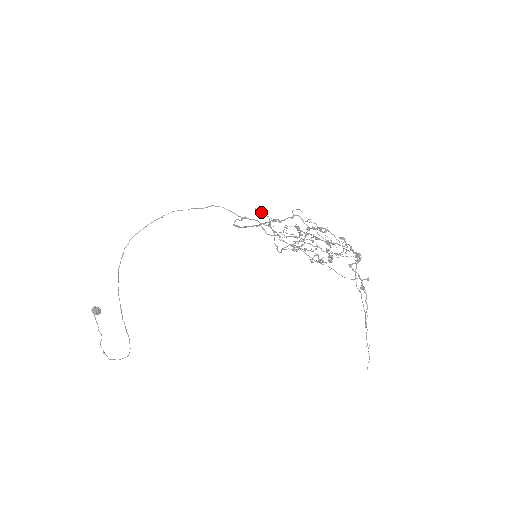
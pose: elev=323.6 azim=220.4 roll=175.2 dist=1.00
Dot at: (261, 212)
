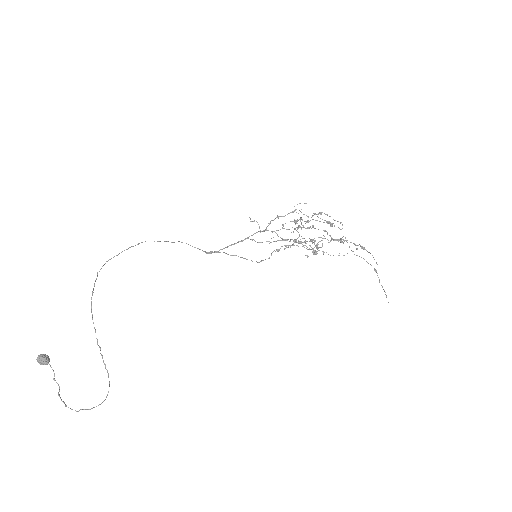
Dot at: occluded
